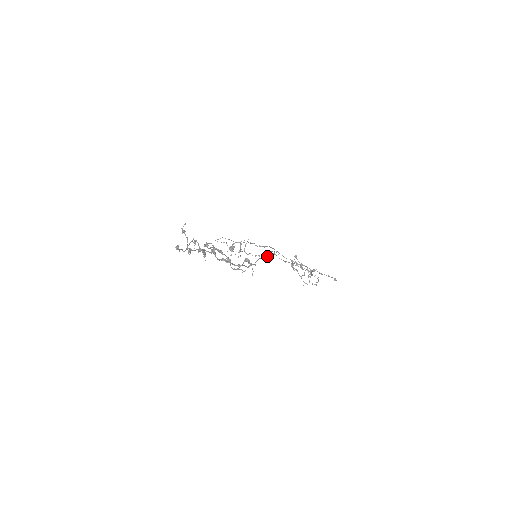
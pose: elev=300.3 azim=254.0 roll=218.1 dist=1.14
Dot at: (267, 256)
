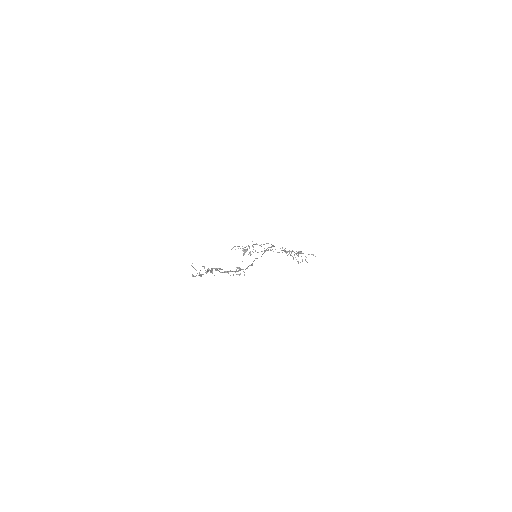
Dot at: occluded
